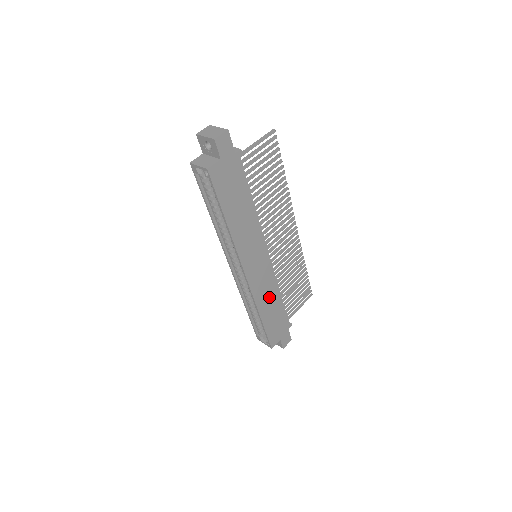
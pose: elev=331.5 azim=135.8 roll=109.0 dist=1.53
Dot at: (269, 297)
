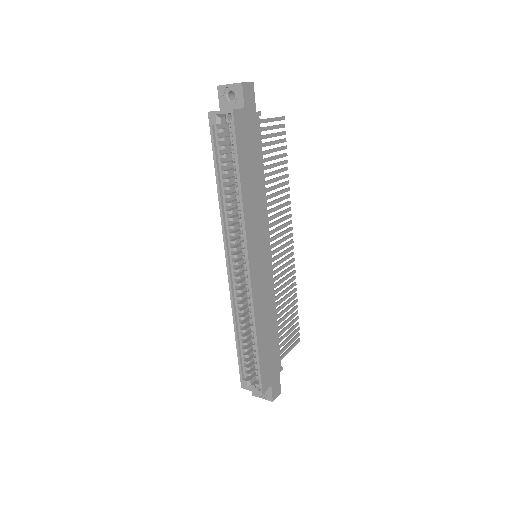
Dot at: (266, 314)
